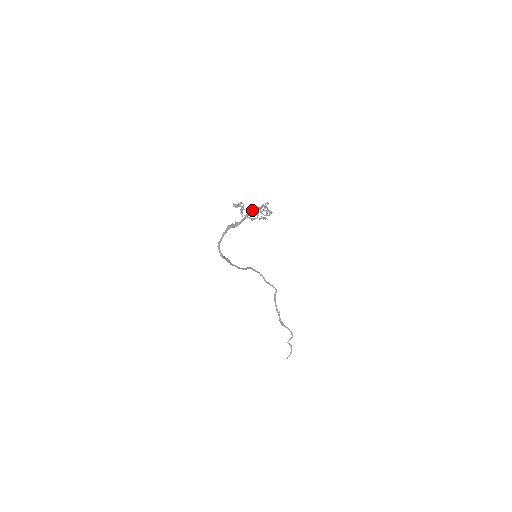
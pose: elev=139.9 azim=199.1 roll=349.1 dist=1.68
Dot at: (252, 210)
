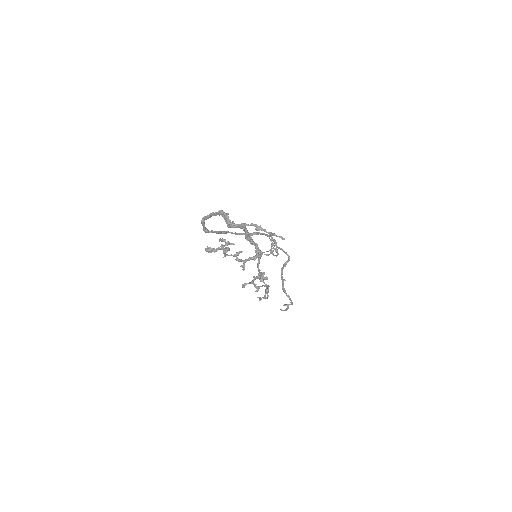
Dot at: (251, 241)
